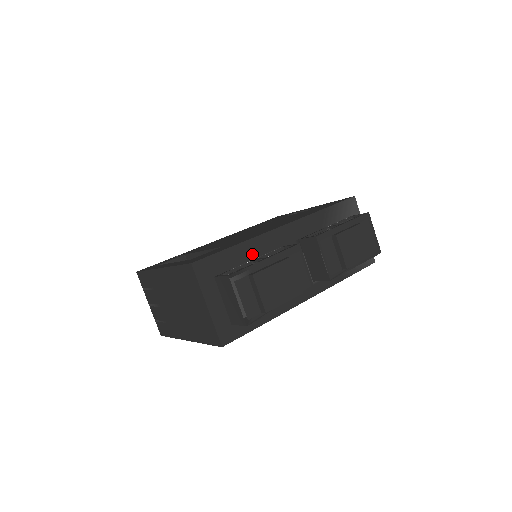
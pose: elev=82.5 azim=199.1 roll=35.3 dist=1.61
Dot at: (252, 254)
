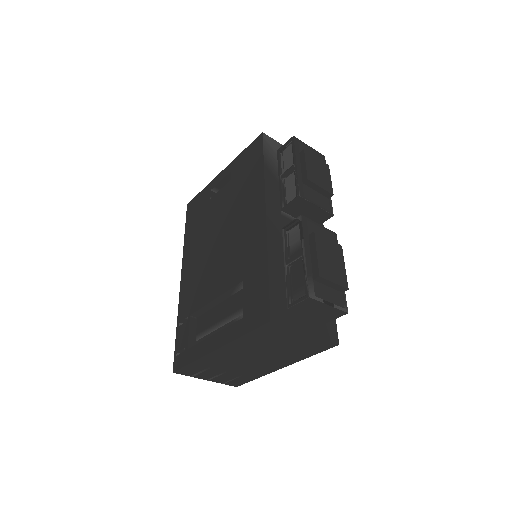
Dot at: (280, 261)
